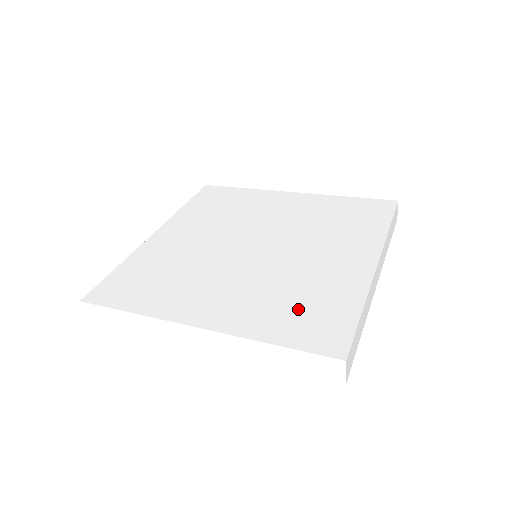
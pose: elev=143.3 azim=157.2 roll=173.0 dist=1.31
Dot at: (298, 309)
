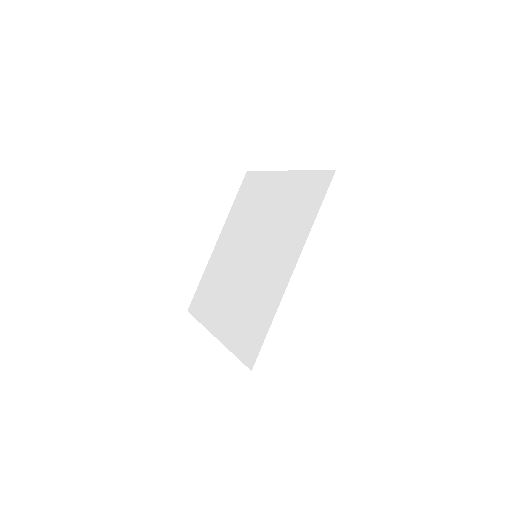
Dot at: (248, 323)
